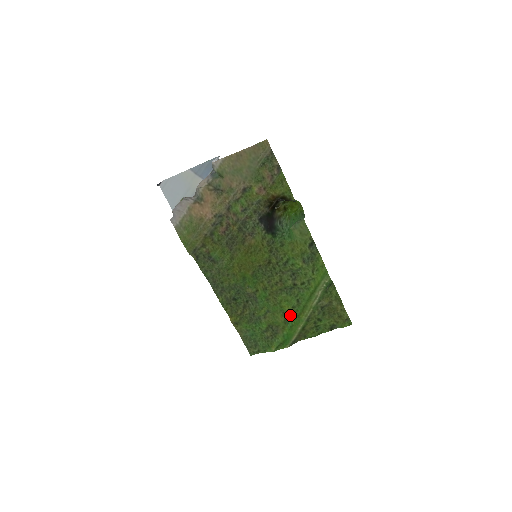
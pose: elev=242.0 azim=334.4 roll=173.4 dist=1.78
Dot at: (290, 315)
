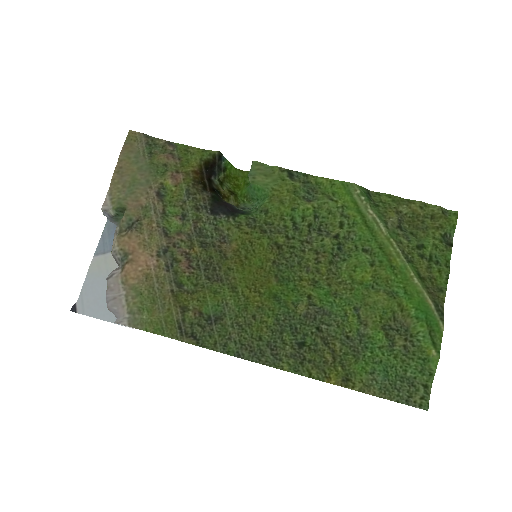
Dot at: (383, 281)
